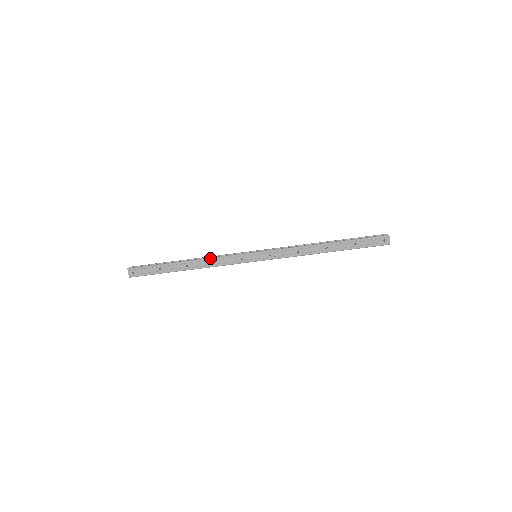
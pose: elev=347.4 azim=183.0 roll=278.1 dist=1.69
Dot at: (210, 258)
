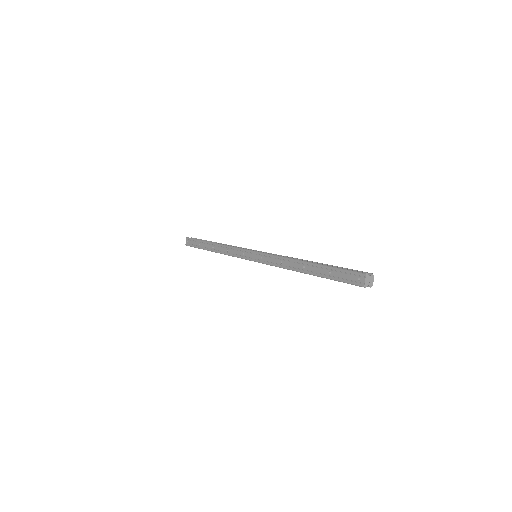
Dot at: (226, 245)
